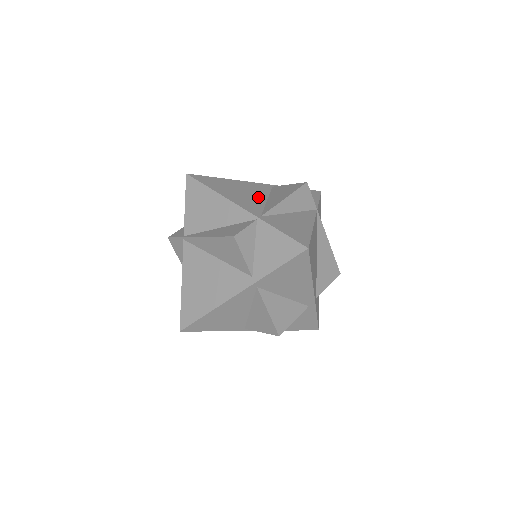
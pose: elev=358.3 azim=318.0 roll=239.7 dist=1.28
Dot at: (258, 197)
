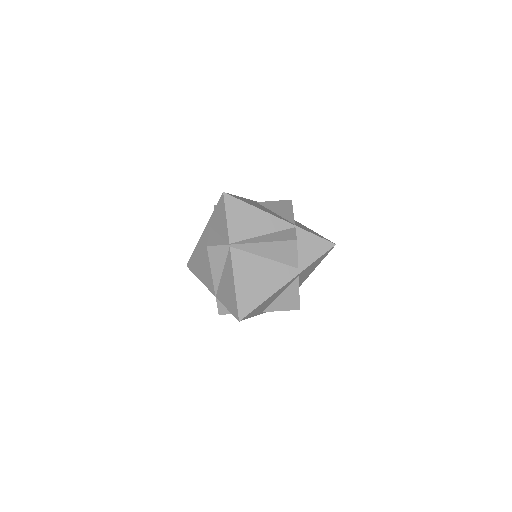
Dot at: (270, 211)
